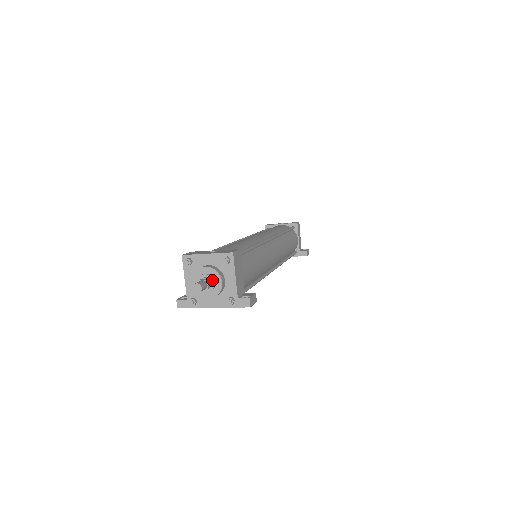
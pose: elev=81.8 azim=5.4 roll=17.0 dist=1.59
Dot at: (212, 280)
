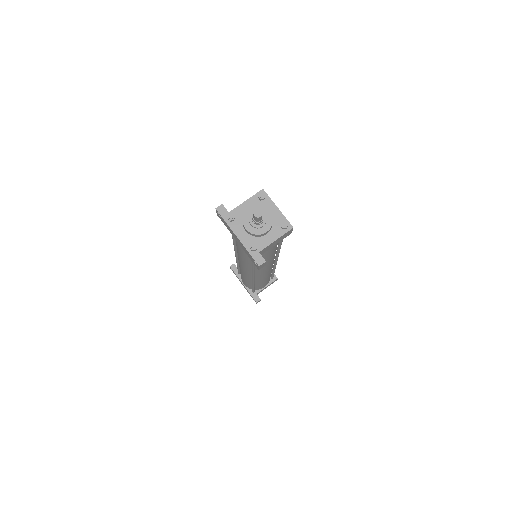
Dot at: (264, 223)
